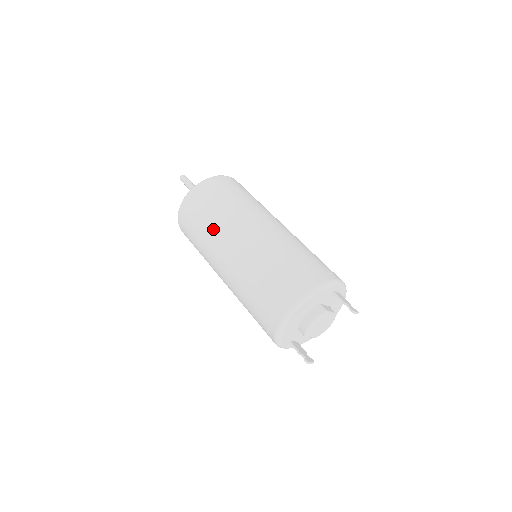
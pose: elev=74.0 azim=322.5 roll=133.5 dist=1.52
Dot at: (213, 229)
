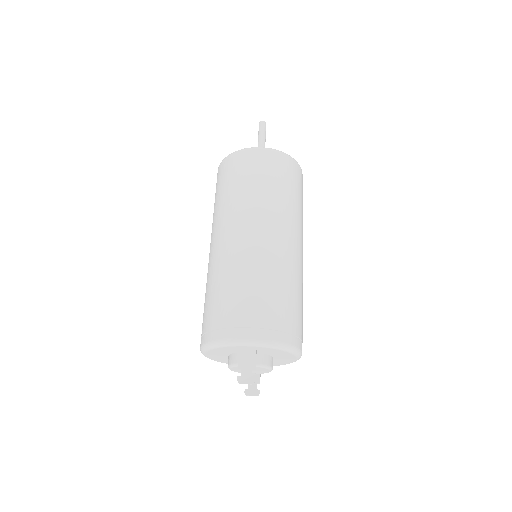
Dot at: occluded
